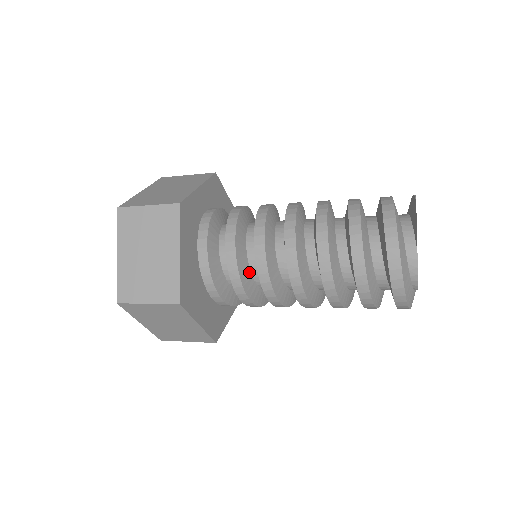
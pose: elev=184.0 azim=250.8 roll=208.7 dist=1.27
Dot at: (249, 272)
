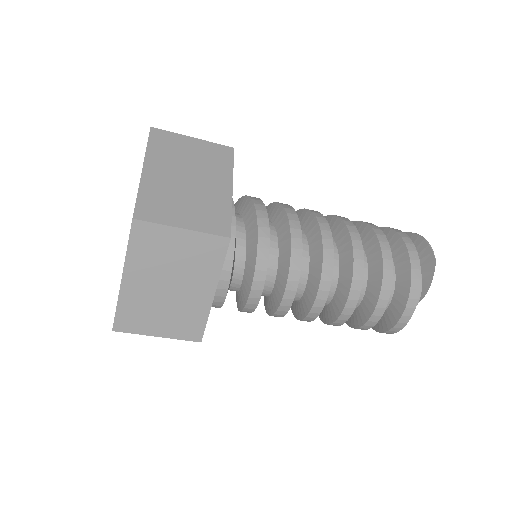
Dot at: occluded
